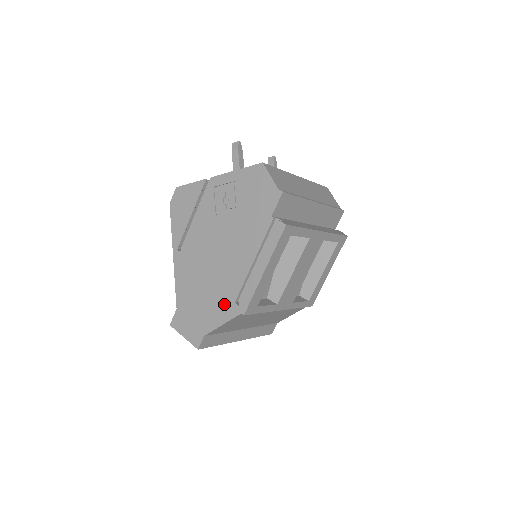
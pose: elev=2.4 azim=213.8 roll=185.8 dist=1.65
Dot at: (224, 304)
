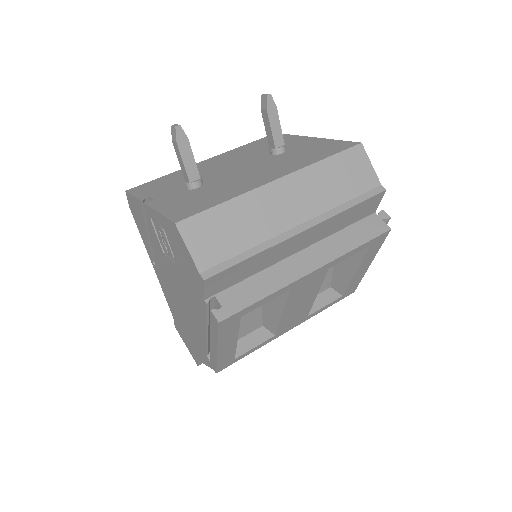
Dot at: (200, 349)
